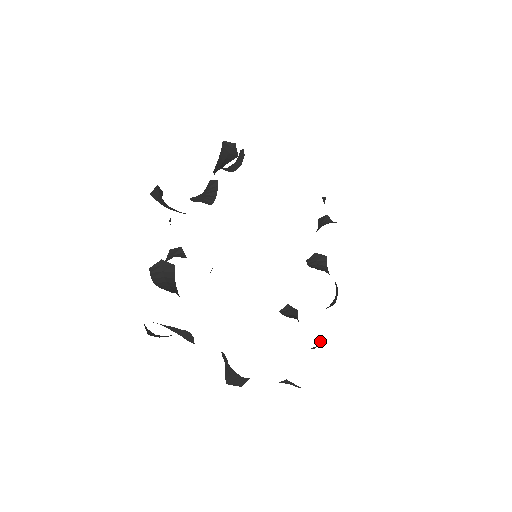
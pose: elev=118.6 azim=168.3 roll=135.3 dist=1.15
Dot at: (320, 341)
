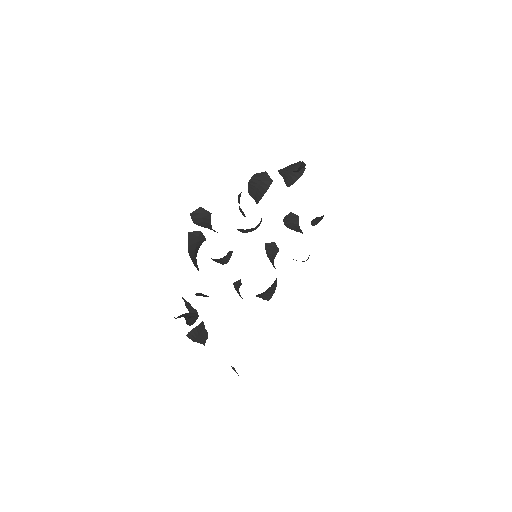
Dot at: occluded
